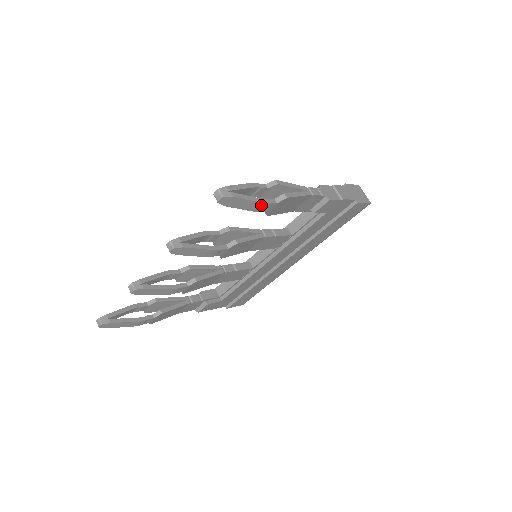
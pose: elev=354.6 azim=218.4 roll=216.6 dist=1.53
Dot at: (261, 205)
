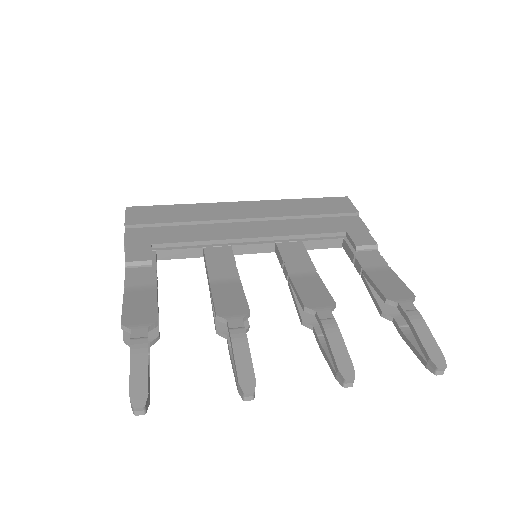
Dot at: occluded
